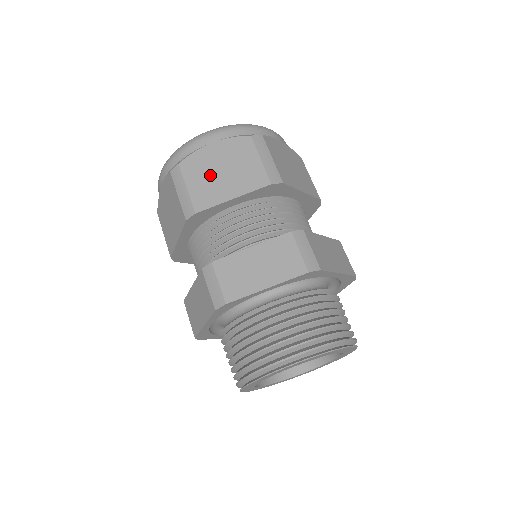
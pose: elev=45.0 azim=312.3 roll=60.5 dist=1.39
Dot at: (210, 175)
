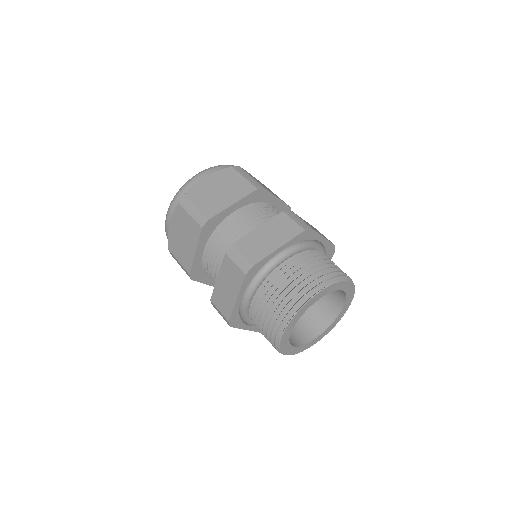
Dot at: (211, 195)
